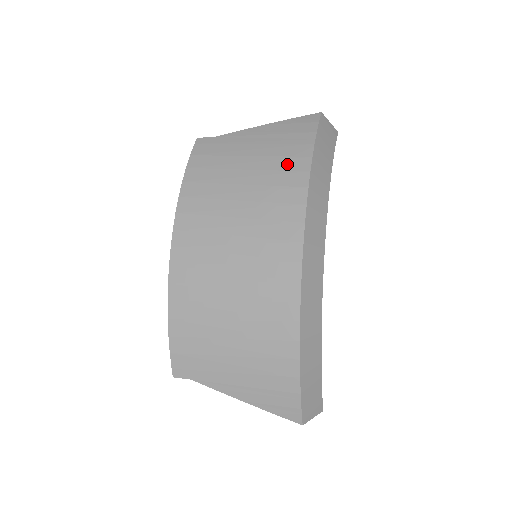
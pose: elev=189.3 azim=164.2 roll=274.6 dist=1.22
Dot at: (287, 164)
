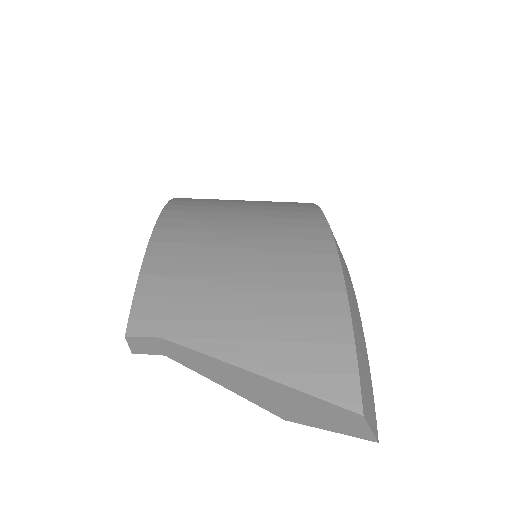
Dot at: occluded
